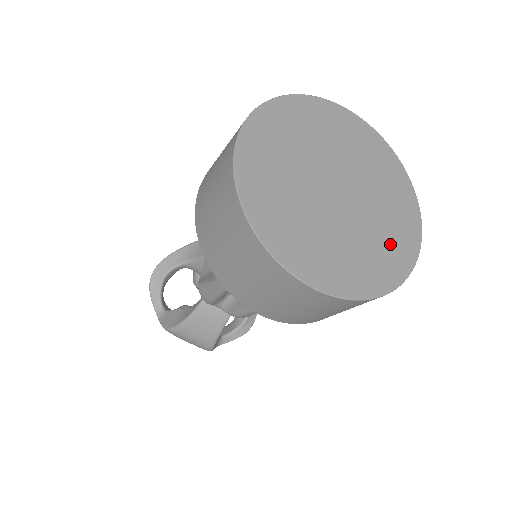
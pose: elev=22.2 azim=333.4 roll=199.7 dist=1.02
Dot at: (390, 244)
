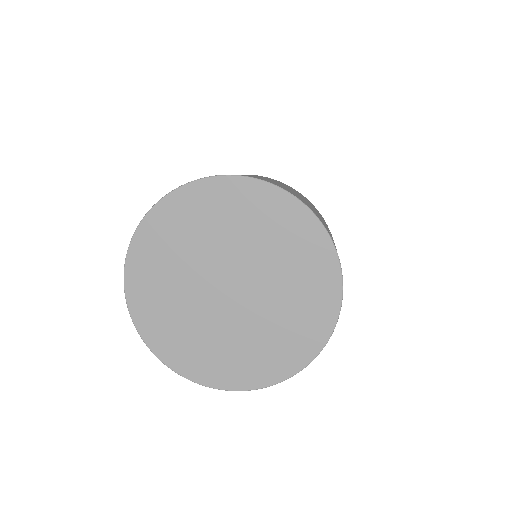
Dot at: (304, 309)
